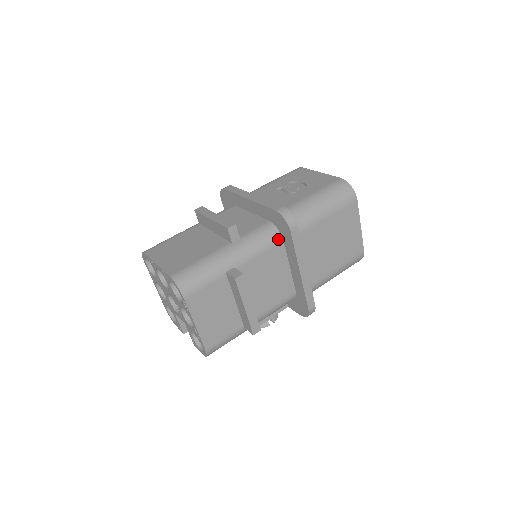
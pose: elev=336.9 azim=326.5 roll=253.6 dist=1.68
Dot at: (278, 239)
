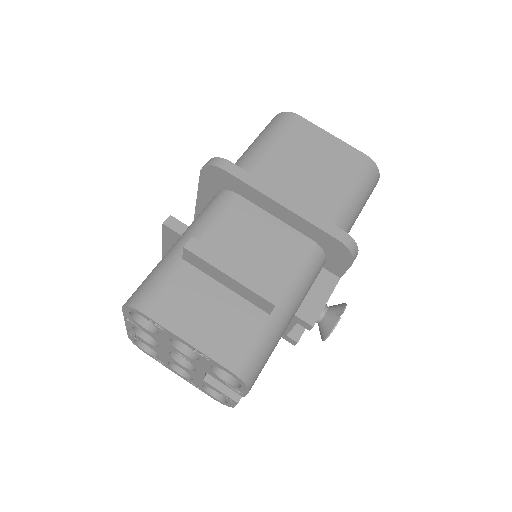
Dot at: (229, 196)
